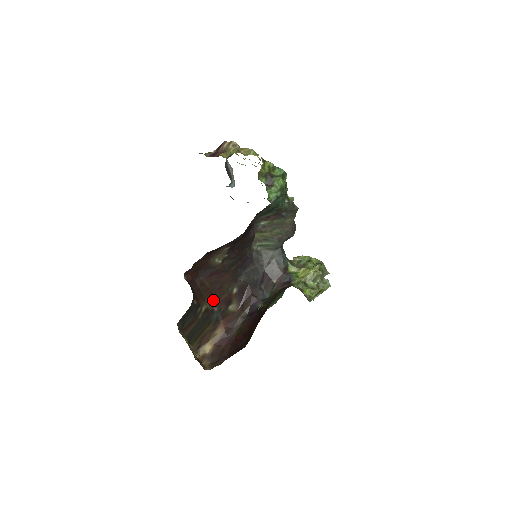
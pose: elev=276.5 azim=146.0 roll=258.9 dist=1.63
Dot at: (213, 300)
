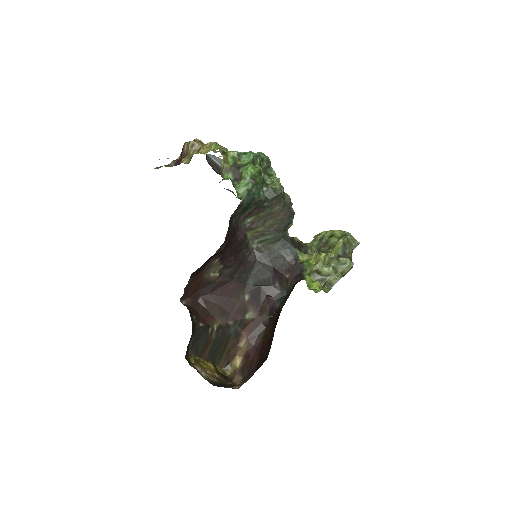
Dot at: (224, 315)
